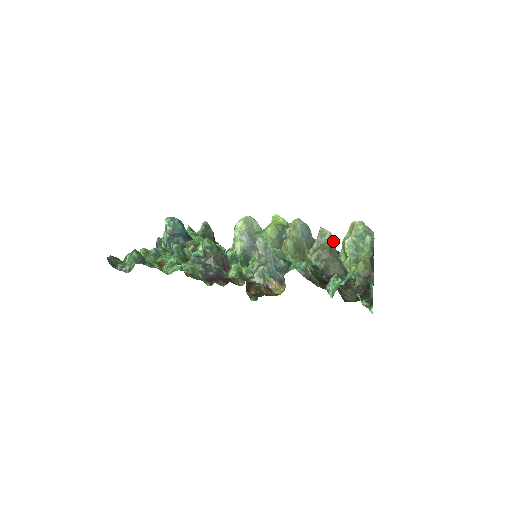
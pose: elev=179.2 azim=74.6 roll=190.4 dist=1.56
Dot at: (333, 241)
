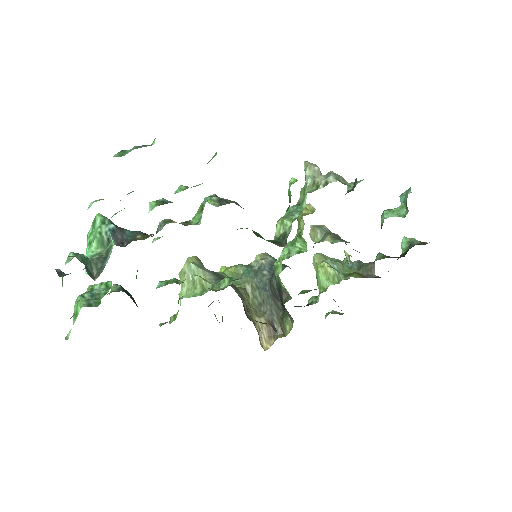
Dot at: occluded
